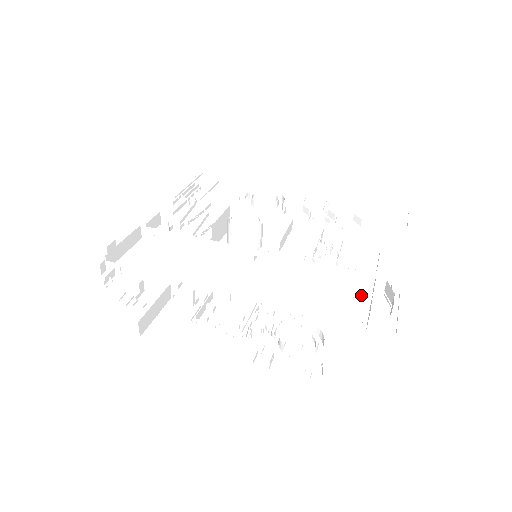
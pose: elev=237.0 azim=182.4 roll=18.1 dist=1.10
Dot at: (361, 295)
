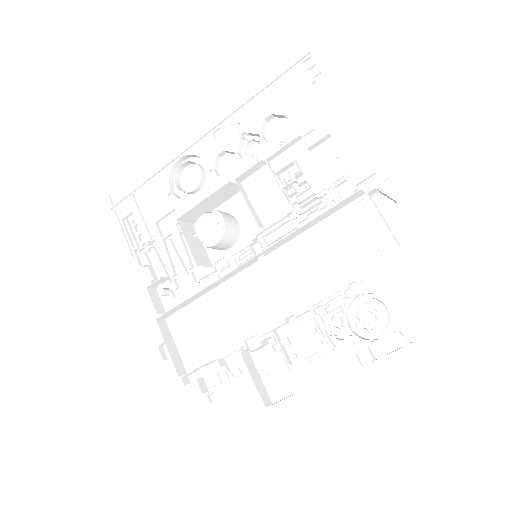
Dot at: (364, 212)
